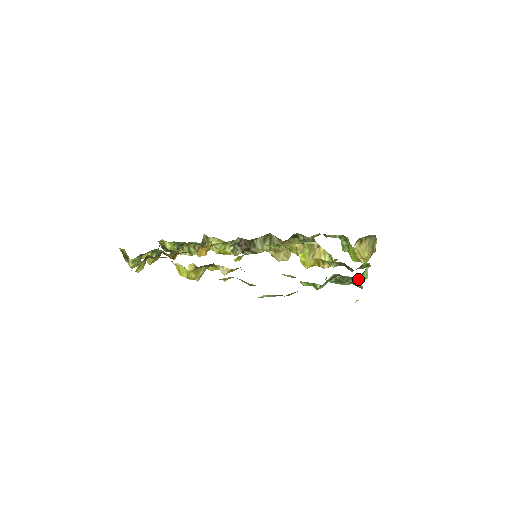
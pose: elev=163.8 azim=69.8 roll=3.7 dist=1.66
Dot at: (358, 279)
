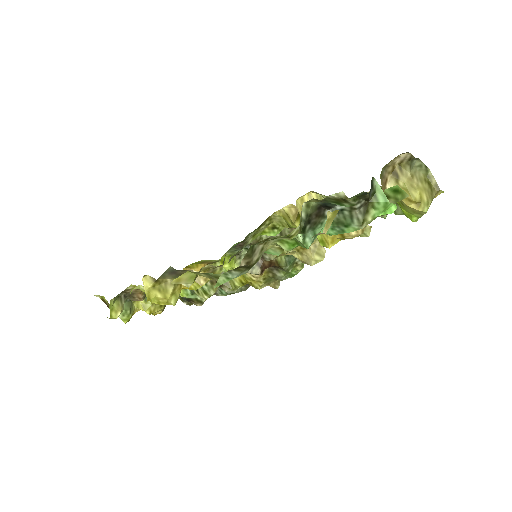
Dot at: (375, 211)
